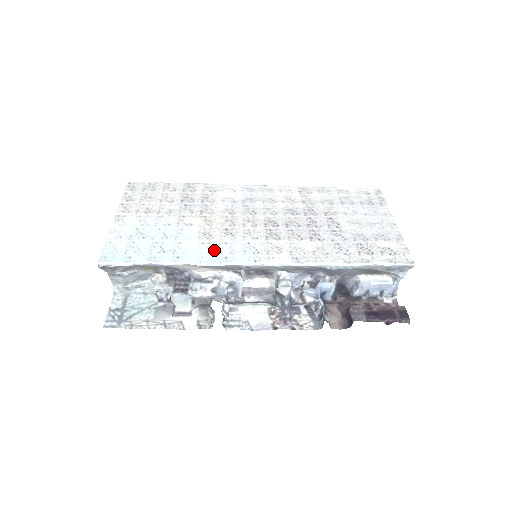
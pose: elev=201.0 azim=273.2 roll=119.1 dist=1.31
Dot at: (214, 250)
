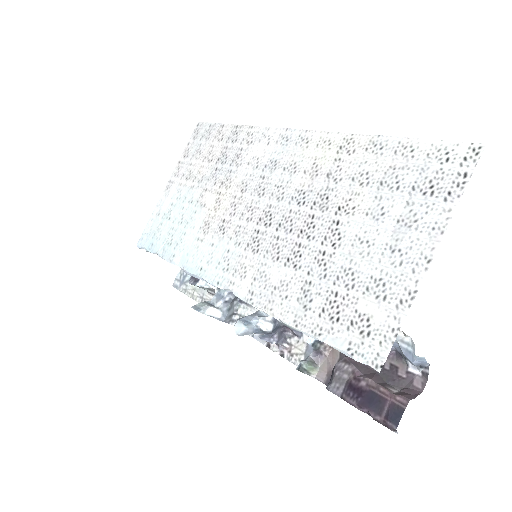
Dot at: (199, 253)
